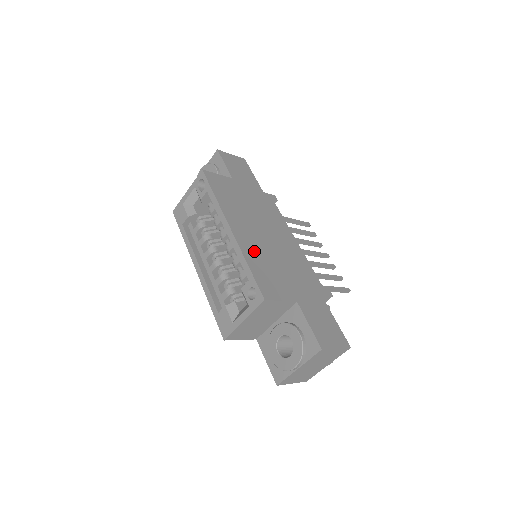
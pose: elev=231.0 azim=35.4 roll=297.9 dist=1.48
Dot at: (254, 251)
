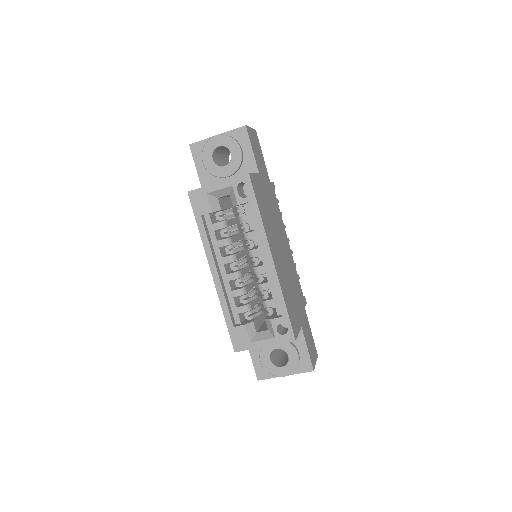
Dot at: (283, 281)
